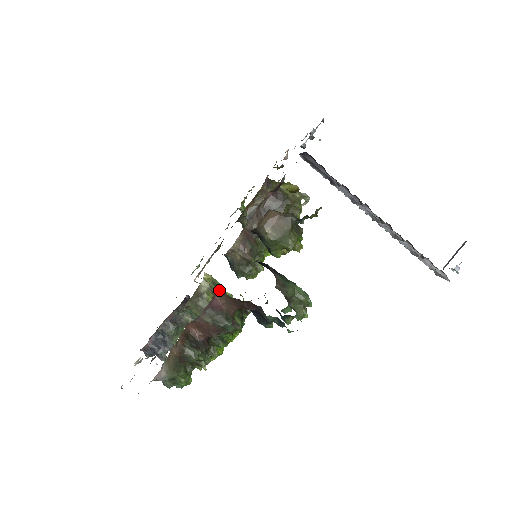
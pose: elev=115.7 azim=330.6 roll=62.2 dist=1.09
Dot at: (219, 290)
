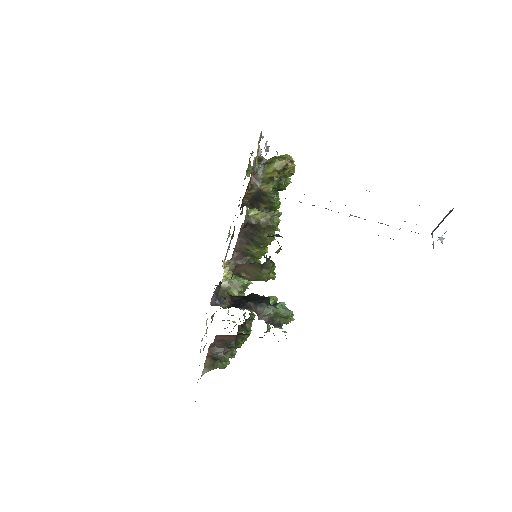
Dot at: (238, 281)
